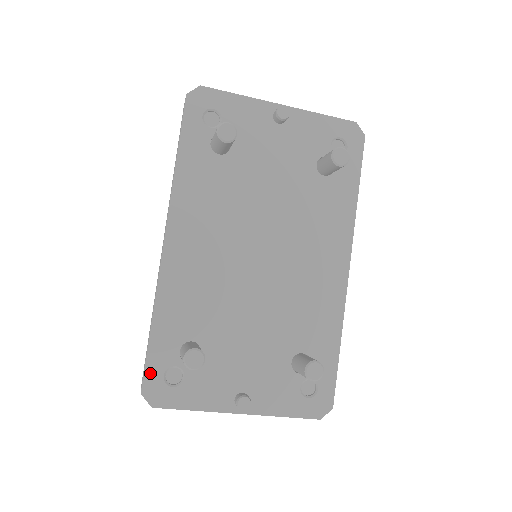
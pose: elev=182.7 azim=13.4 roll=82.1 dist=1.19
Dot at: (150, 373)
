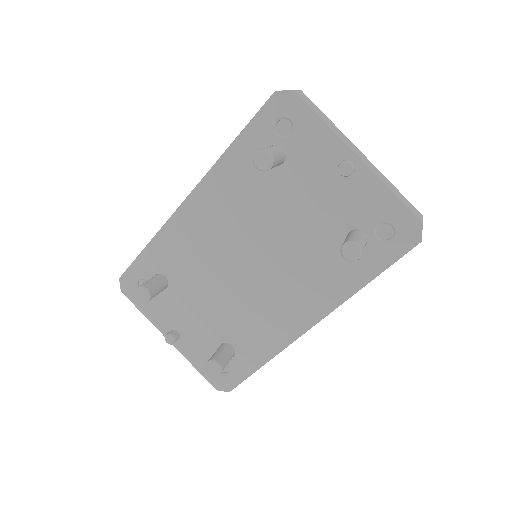
Dot at: (130, 272)
